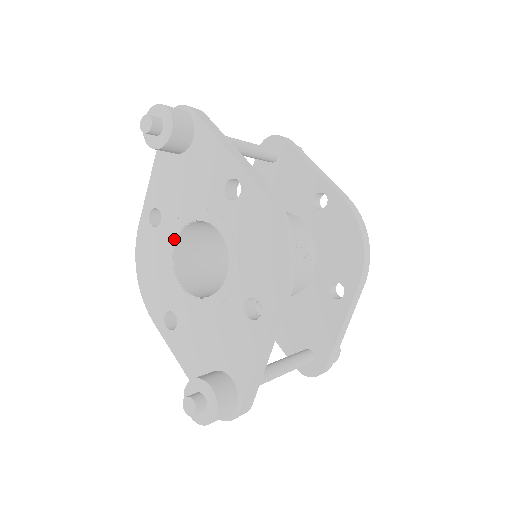
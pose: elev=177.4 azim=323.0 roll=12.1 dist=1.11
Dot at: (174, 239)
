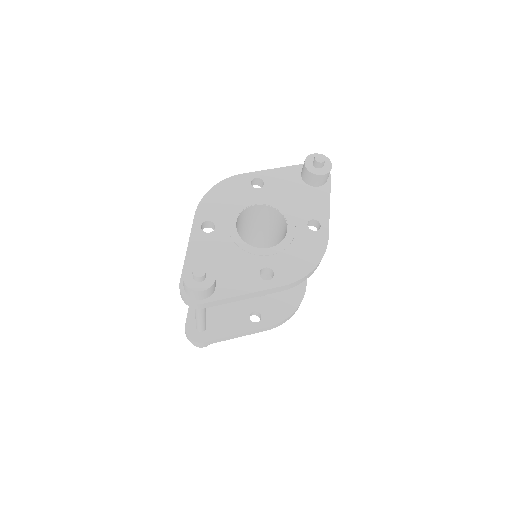
Dot at: (258, 203)
